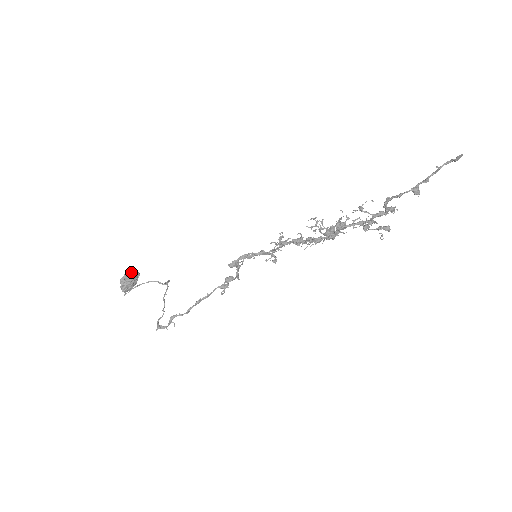
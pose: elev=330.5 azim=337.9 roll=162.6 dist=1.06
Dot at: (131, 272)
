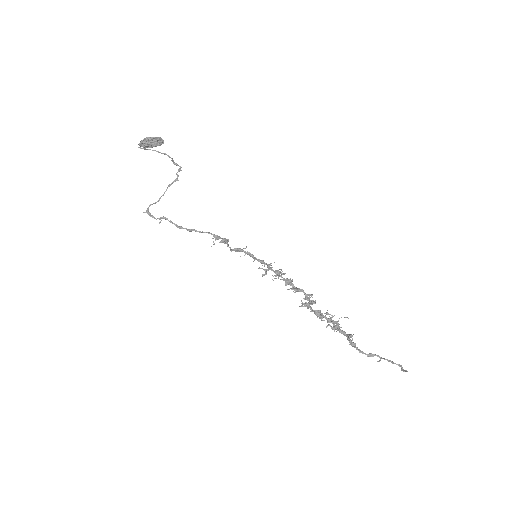
Dot at: (159, 140)
